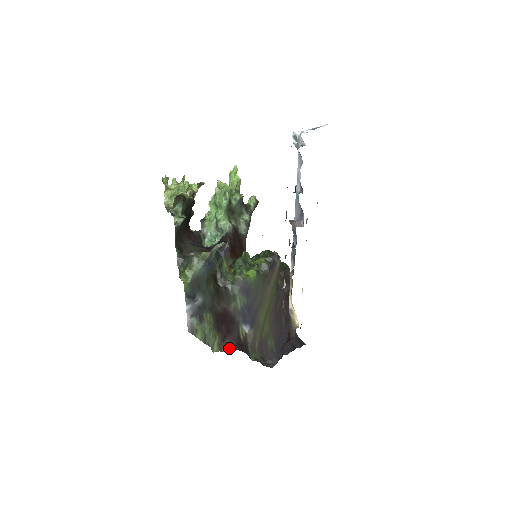
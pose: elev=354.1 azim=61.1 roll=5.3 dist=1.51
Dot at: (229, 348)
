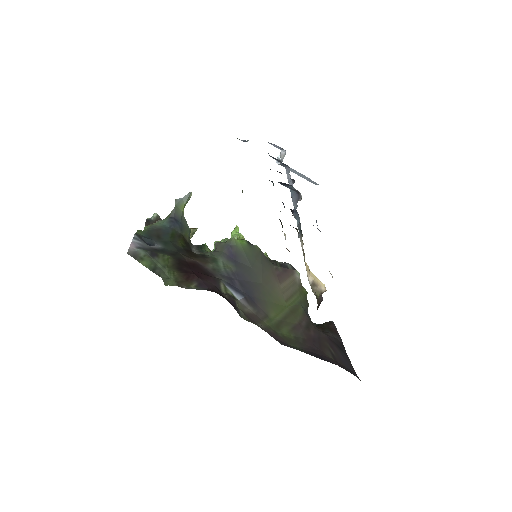
Dot at: (196, 288)
